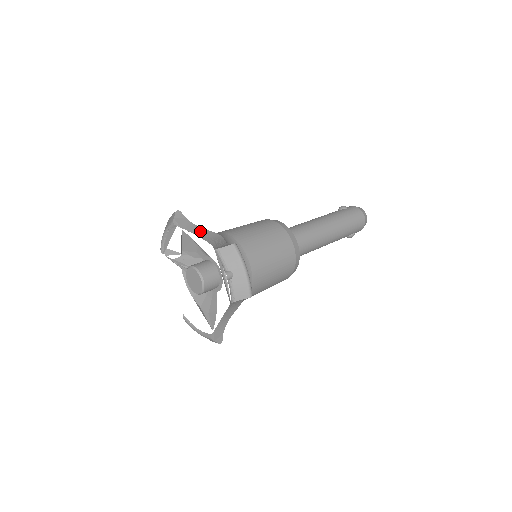
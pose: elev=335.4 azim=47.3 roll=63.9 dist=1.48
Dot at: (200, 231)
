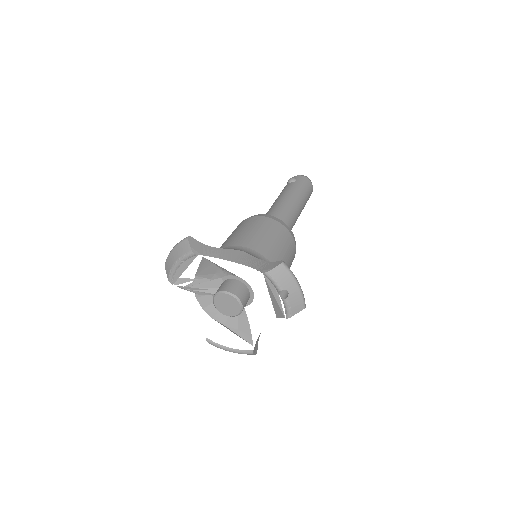
Dot at: (221, 253)
